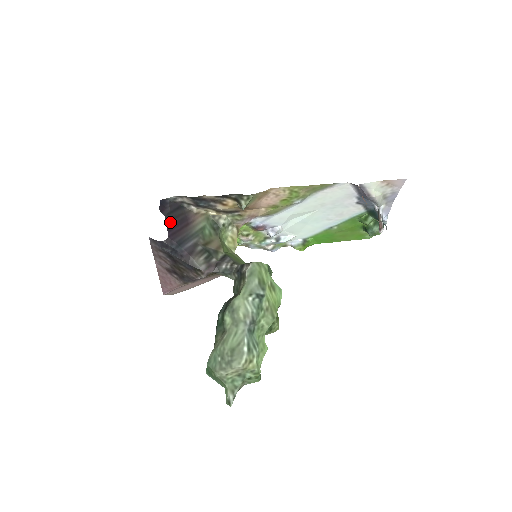
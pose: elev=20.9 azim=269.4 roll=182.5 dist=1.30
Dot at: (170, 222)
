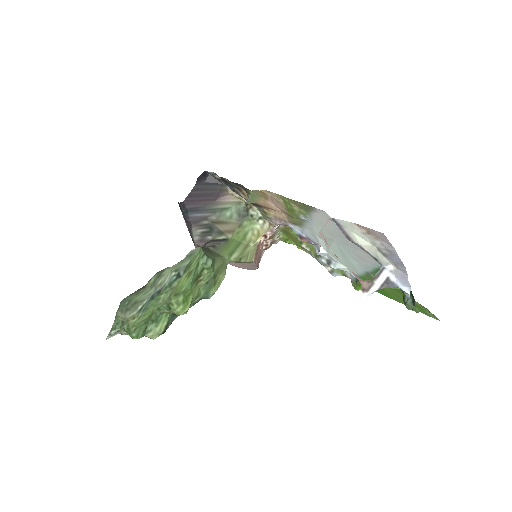
Dot at: (196, 191)
